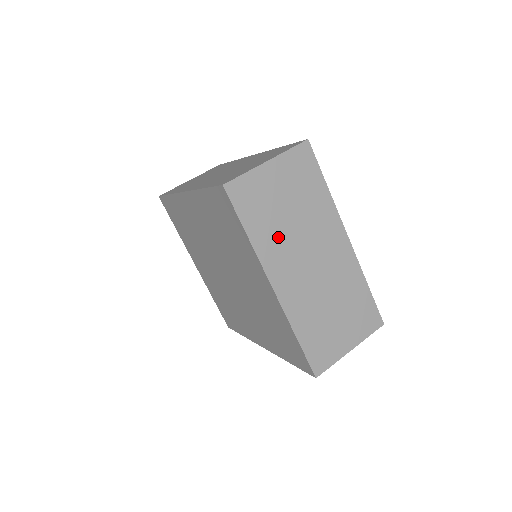
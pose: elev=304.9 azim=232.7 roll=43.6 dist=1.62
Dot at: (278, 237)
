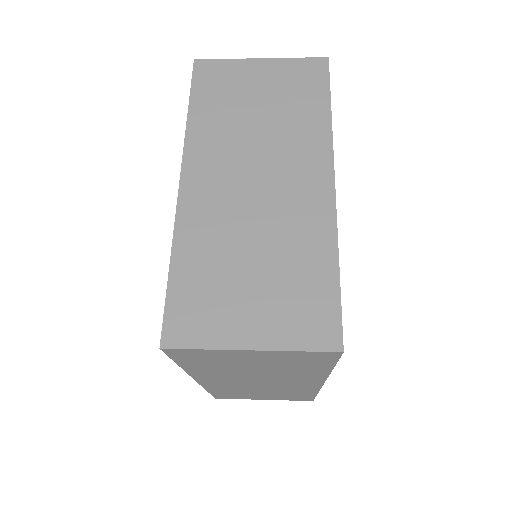
Dot at: (226, 131)
